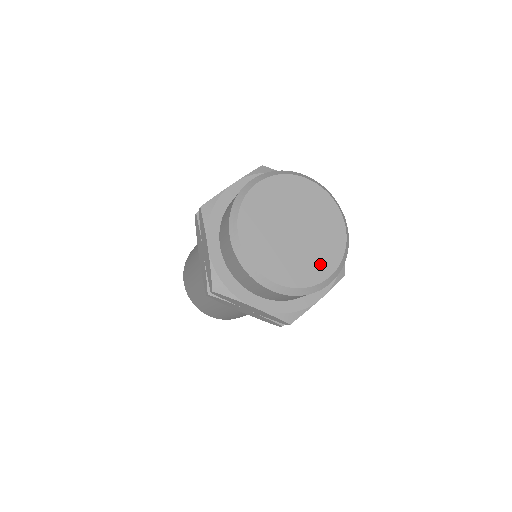
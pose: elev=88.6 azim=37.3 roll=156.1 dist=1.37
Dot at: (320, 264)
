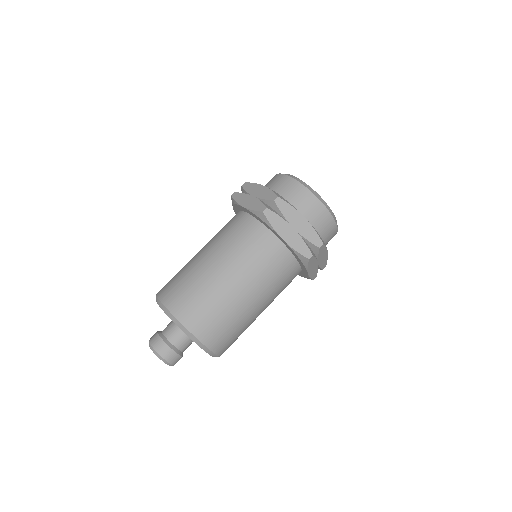
Dot at: occluded
